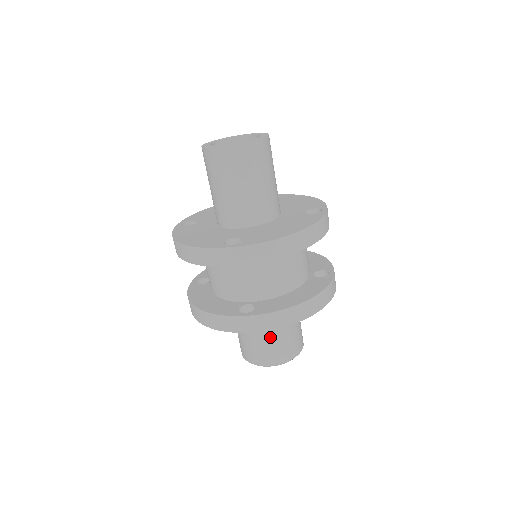
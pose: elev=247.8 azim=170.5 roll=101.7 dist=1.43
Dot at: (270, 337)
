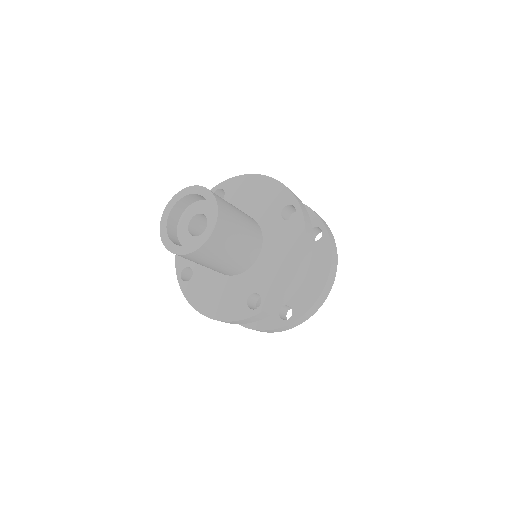
Dot at: occluded
